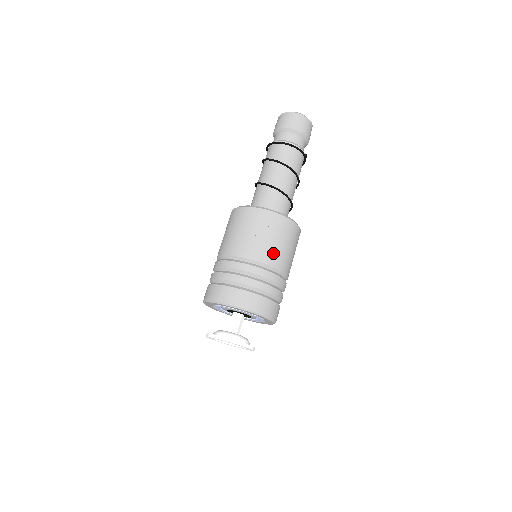
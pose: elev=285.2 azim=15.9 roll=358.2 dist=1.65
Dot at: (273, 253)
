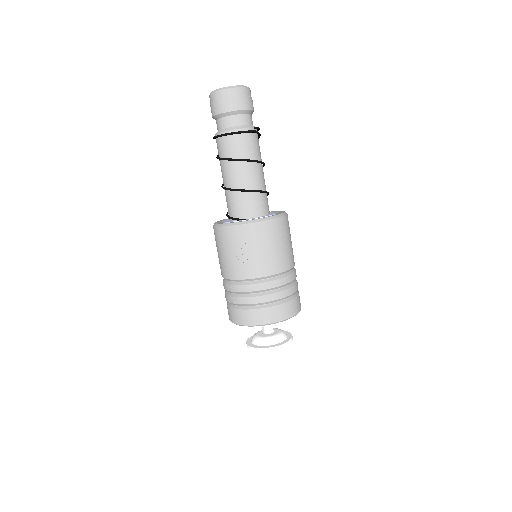
Dot at: (259, 264)
